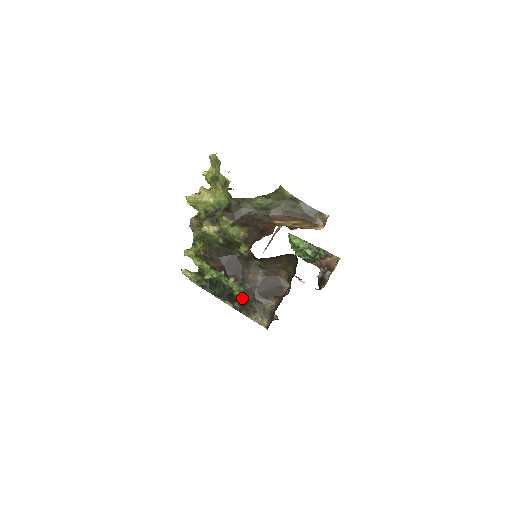
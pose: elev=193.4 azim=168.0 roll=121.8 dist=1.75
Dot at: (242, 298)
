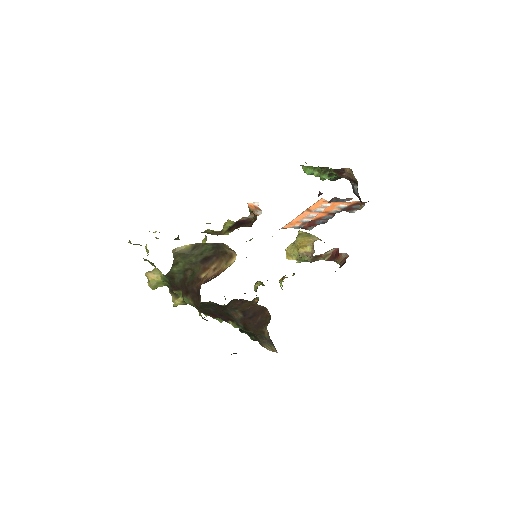
Dot at: (248, 332)
